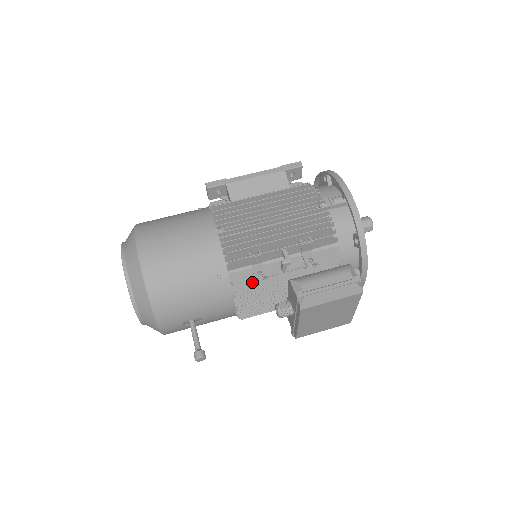
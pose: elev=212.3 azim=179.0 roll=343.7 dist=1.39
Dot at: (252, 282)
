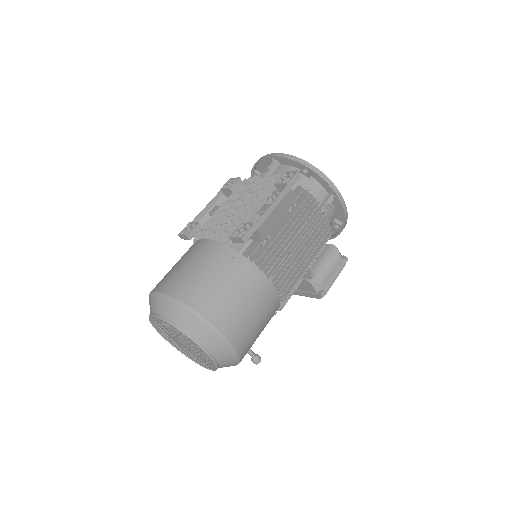
Dot at: occluded
